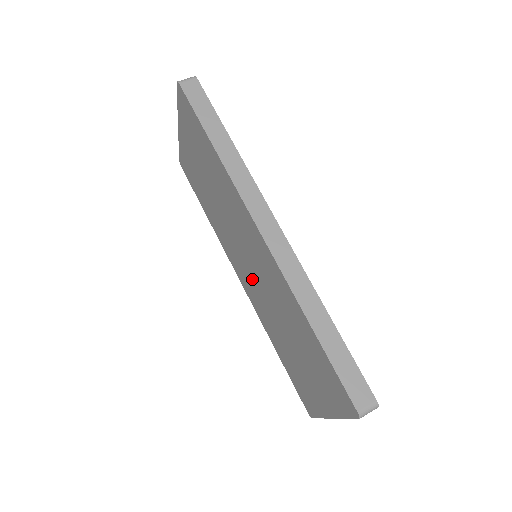
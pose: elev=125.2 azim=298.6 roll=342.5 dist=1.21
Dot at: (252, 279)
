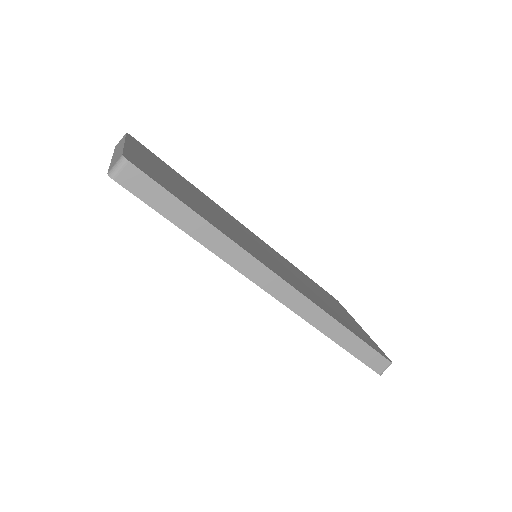
Dot at: occluded
